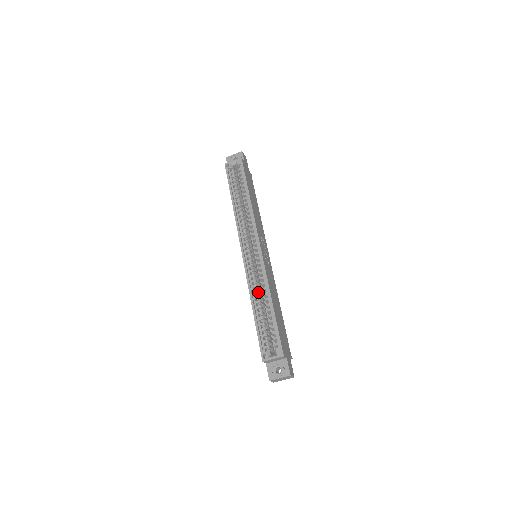
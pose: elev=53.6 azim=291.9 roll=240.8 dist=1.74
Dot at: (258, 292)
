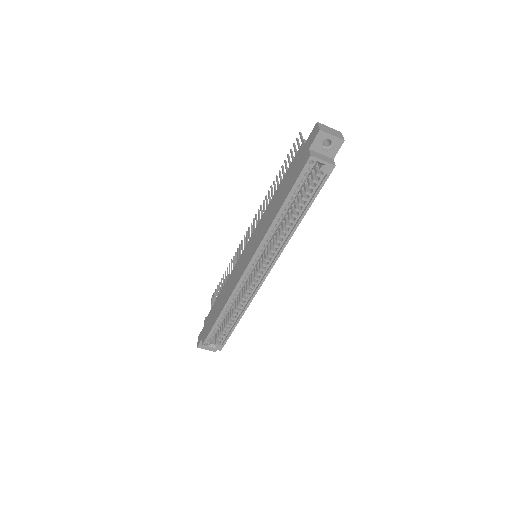
Dot at: (235, 300)
